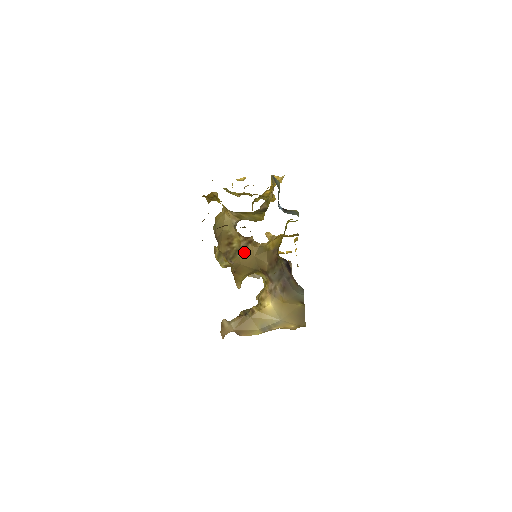
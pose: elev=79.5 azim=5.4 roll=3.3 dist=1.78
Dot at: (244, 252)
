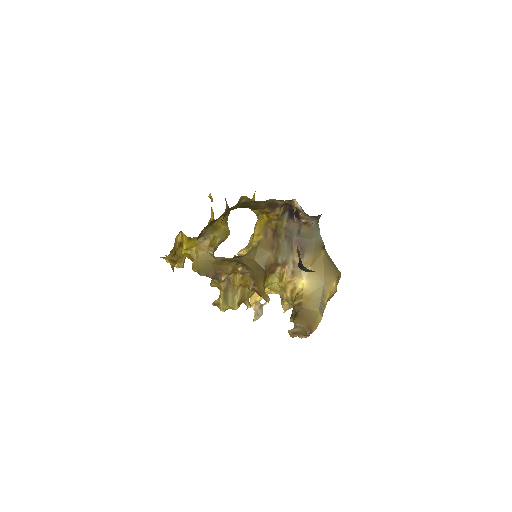
Dot at: (245, 262)
